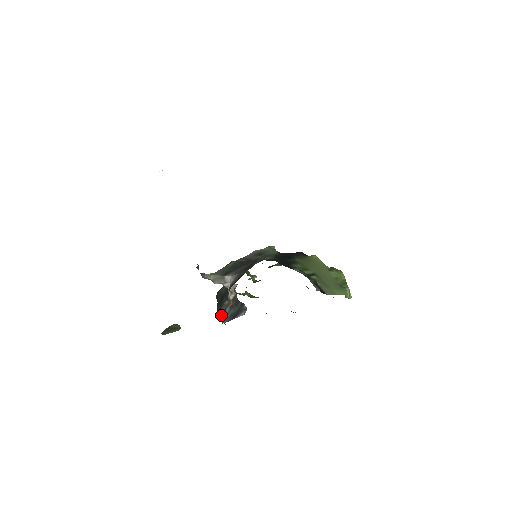
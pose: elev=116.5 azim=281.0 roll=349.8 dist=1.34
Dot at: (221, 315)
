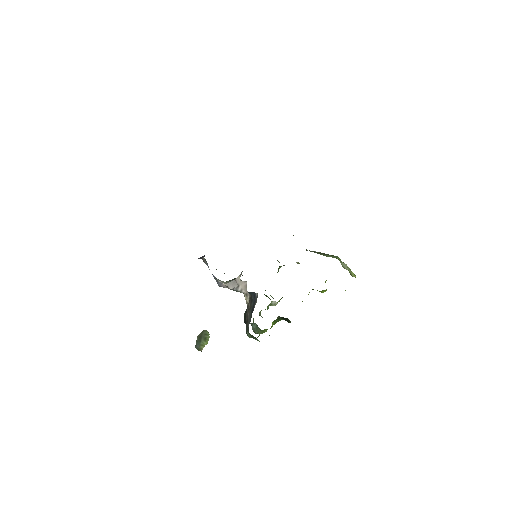
Dot at: (247, 326)
